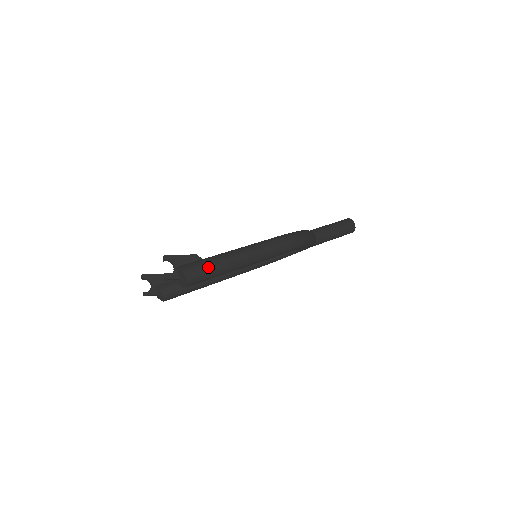
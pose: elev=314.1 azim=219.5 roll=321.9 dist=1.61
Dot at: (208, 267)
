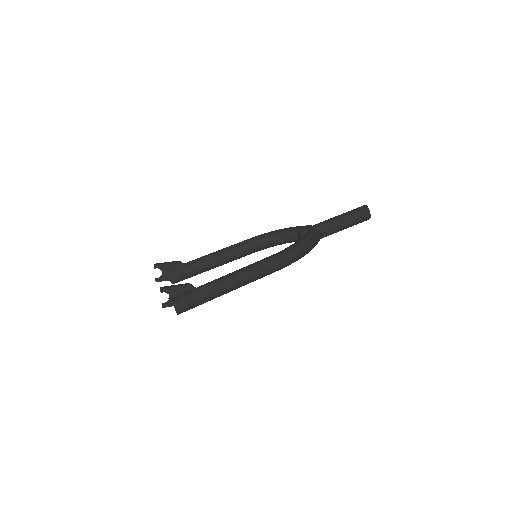
Dot at: (197, 300)
